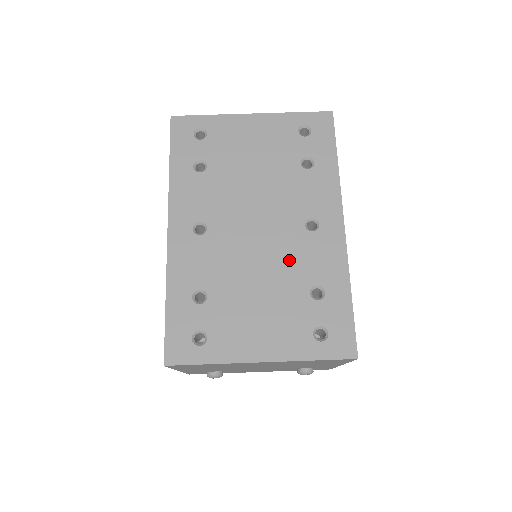
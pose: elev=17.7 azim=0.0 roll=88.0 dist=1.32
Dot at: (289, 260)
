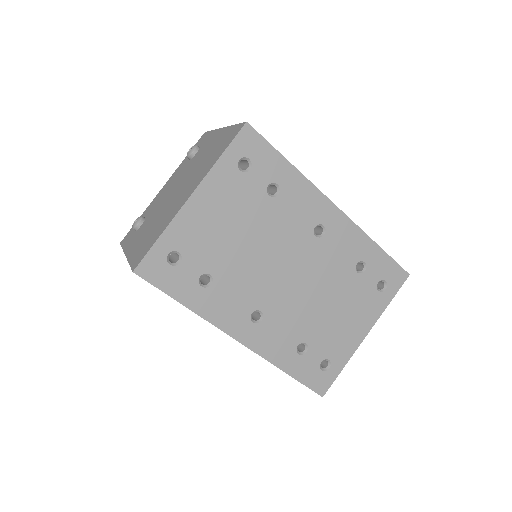
Dot at: (328, 269)
